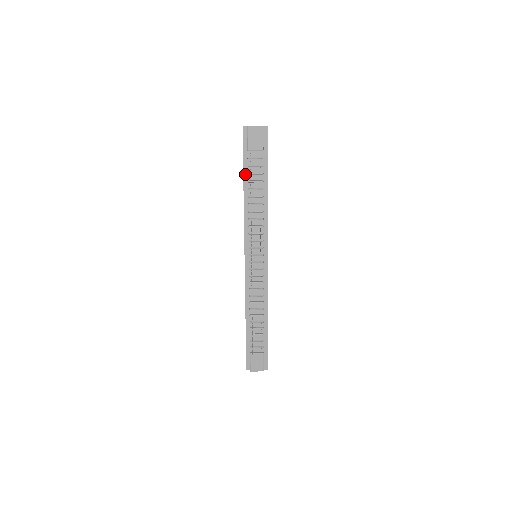
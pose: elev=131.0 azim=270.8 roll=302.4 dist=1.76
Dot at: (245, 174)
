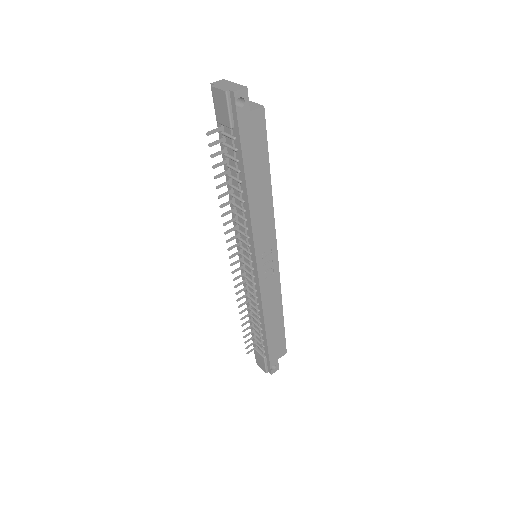
Dot at: (223, 153)
